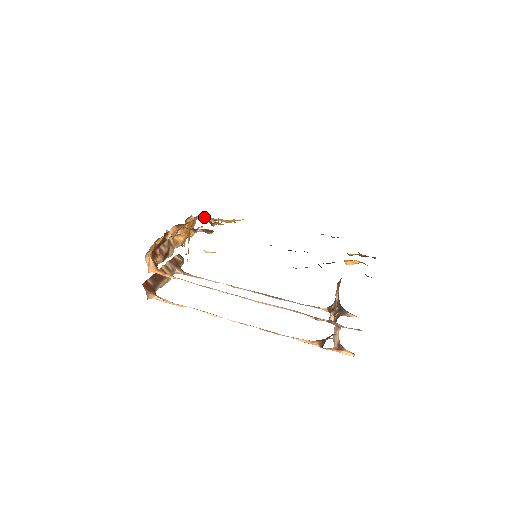
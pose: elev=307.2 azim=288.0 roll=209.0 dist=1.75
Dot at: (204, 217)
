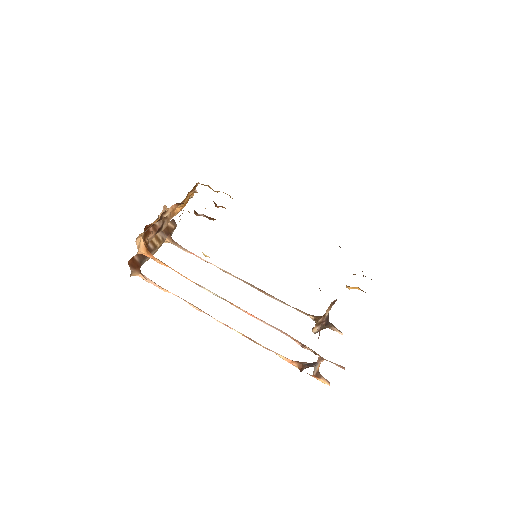
Dot at: (208, 185)
